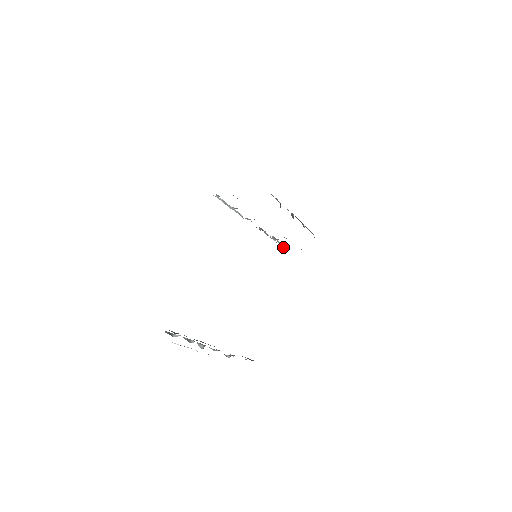
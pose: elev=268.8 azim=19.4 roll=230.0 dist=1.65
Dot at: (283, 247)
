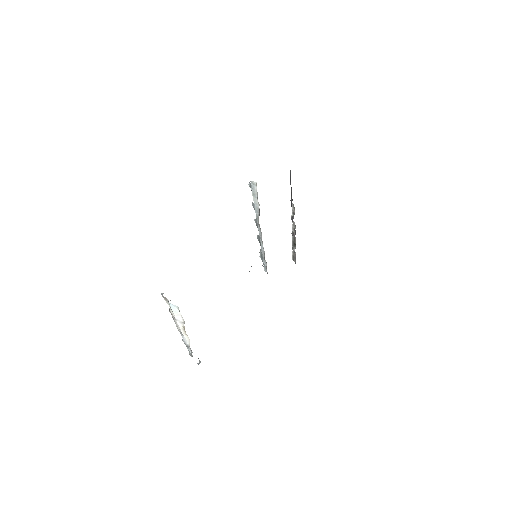
Dot at: (265, 264)
